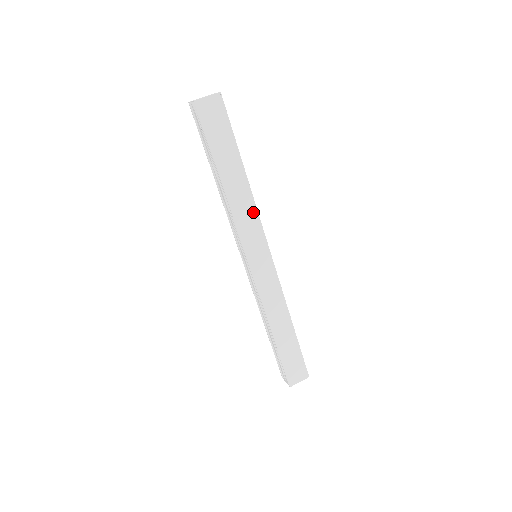
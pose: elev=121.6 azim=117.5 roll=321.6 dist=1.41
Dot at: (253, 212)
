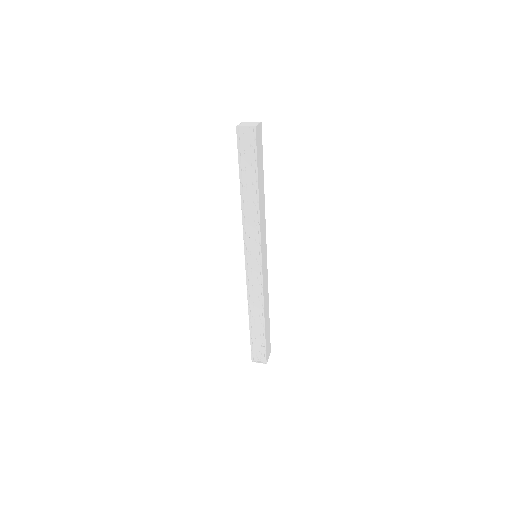
Dot at: (264, 218)
